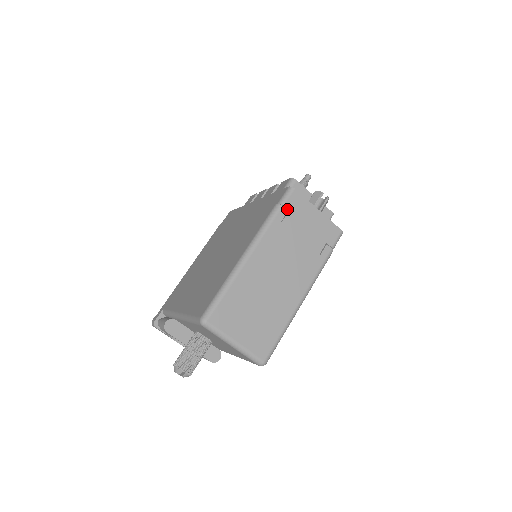
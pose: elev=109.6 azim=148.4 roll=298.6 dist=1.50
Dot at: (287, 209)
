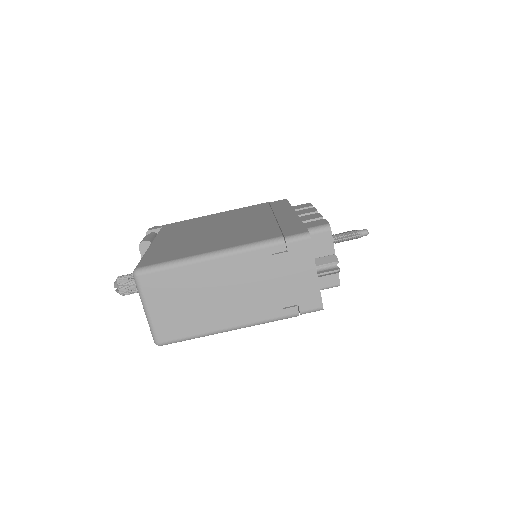
Dot at: (287, 248)
